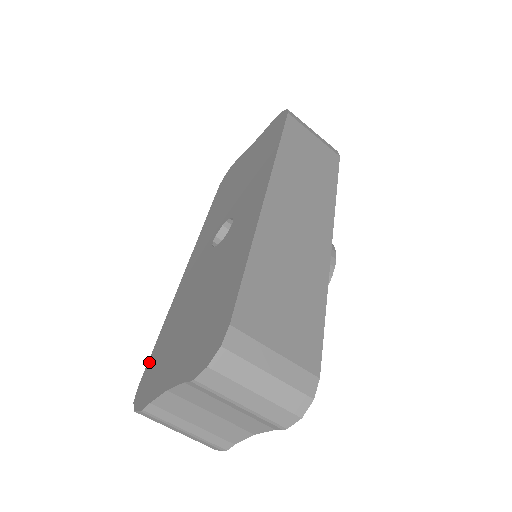
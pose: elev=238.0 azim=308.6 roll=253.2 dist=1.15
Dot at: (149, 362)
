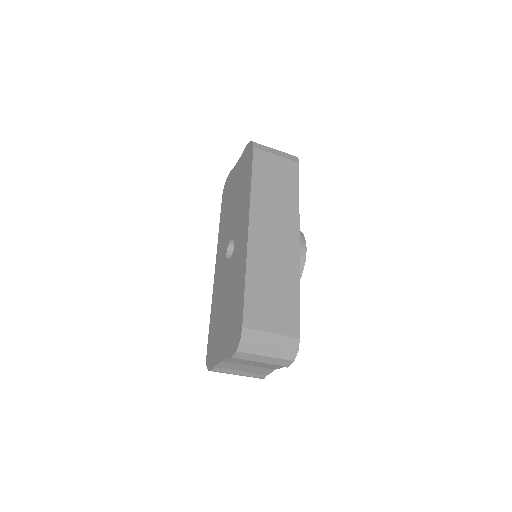
Dot at: (208, 339)
